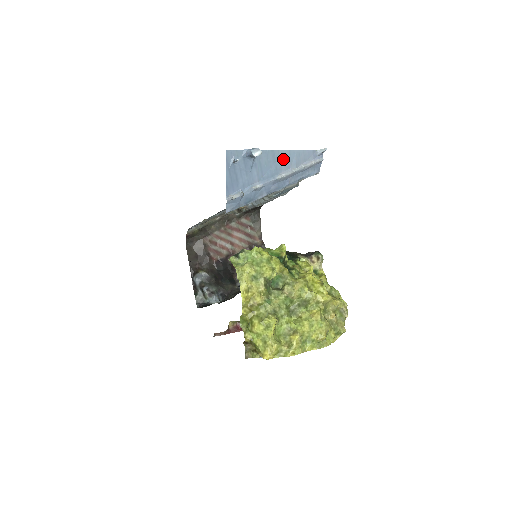
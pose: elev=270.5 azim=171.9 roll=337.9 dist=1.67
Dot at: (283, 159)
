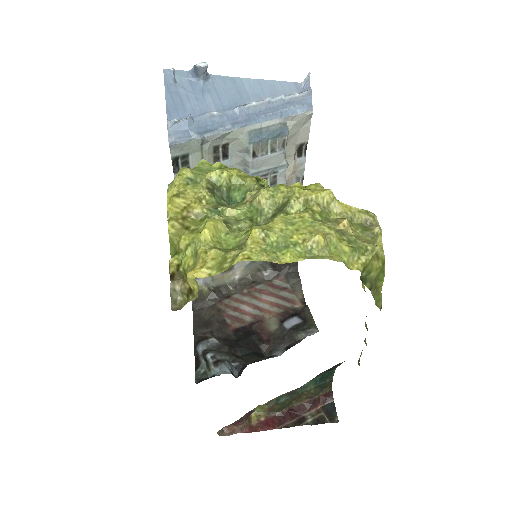
Dot at: (250, 89)
